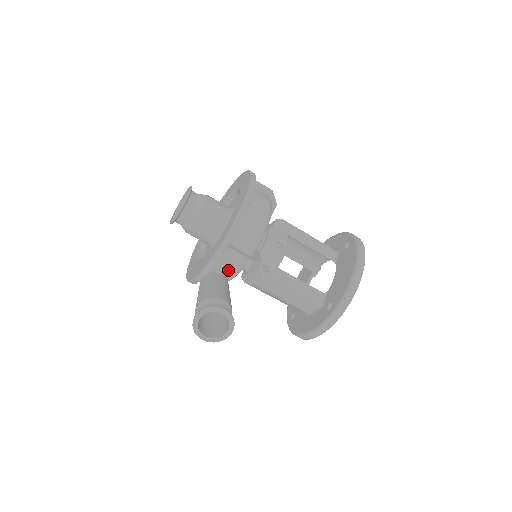
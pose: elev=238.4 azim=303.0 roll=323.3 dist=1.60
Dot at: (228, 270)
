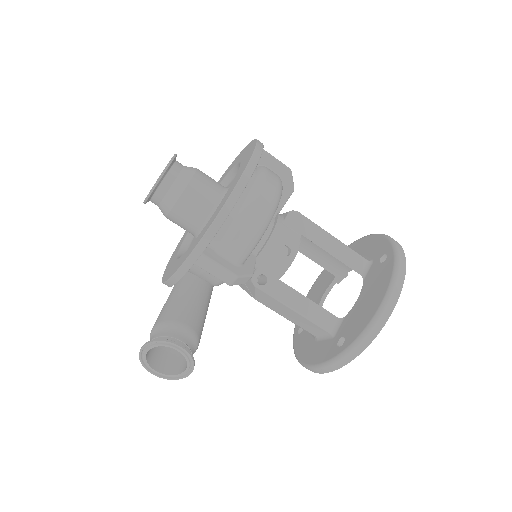
Dot at: (209, 277)
